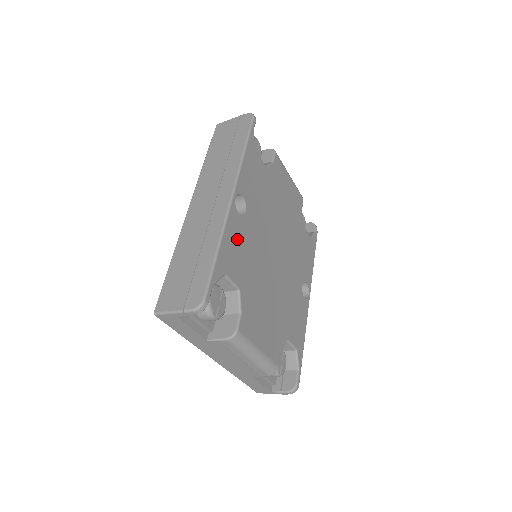
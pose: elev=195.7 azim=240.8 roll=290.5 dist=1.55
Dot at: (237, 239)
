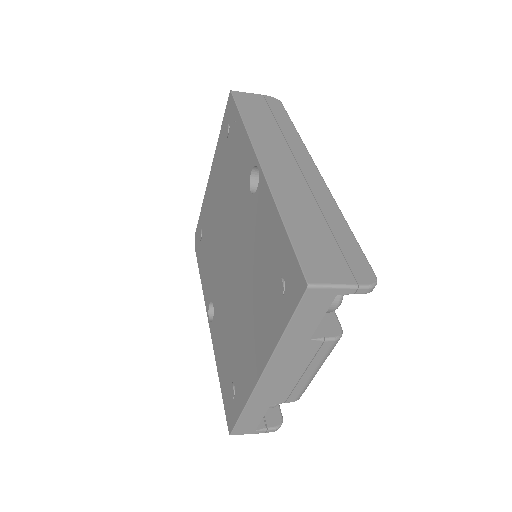
Dot at: occluded
